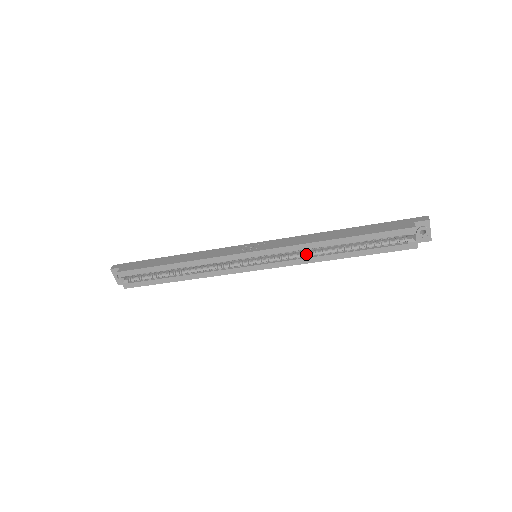
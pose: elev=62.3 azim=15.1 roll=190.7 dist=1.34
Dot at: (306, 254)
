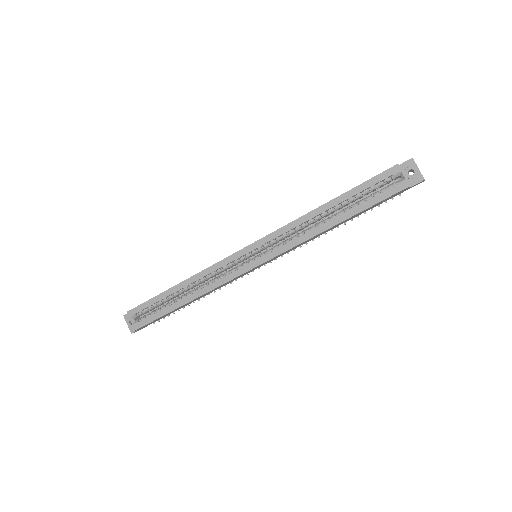
Dot at: (301, 232)
